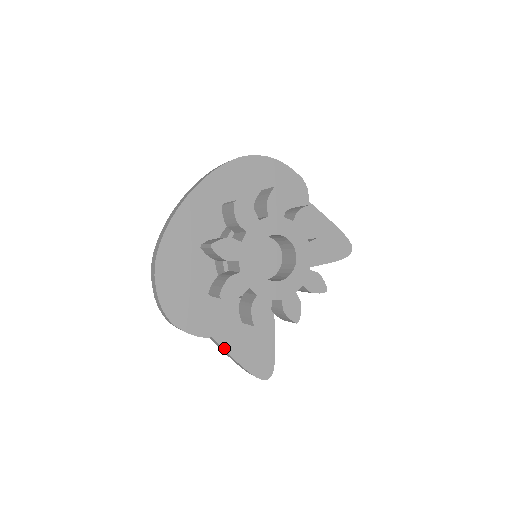
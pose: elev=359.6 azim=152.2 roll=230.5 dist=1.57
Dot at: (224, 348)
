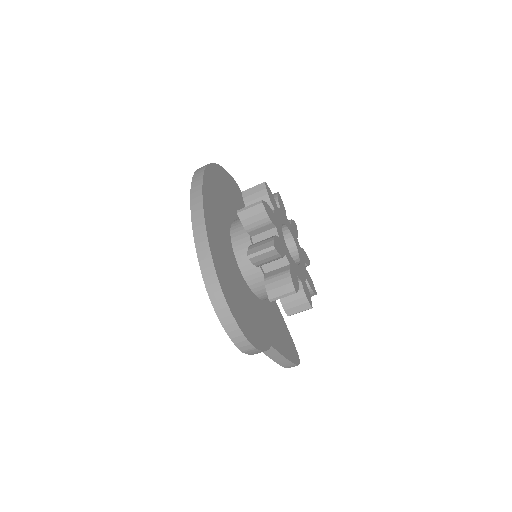
Dot at: (278, 351)
